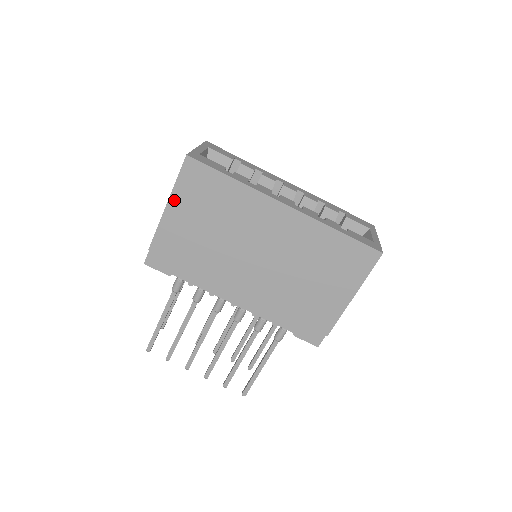
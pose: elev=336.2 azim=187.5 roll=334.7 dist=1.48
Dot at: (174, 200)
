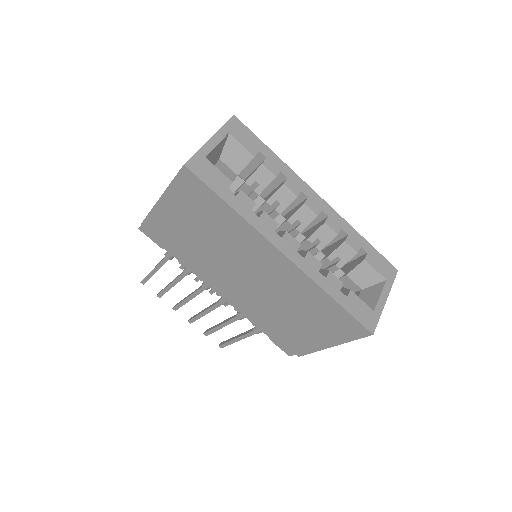
Dot at: (168, 197)
